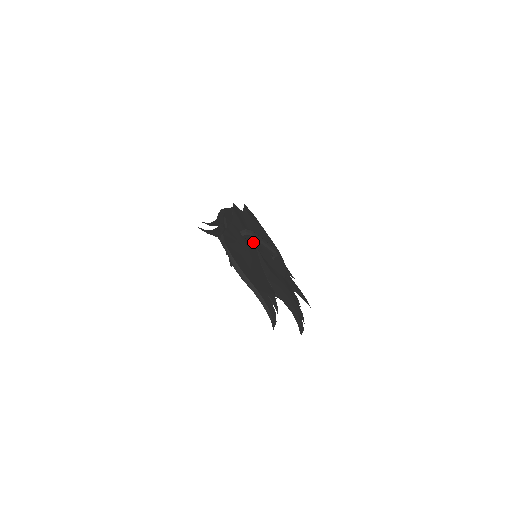
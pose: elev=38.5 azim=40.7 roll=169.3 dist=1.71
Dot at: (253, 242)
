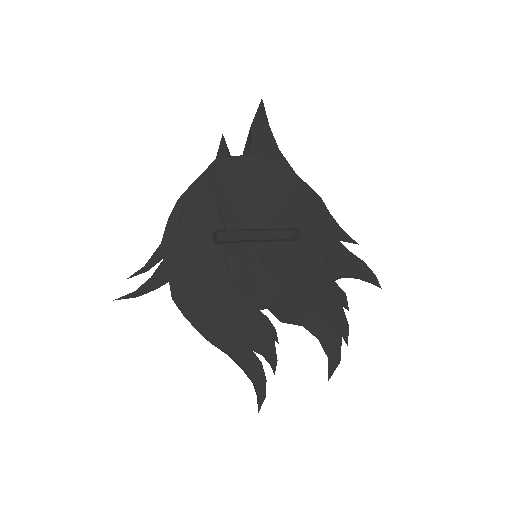
Dot at: occluded
